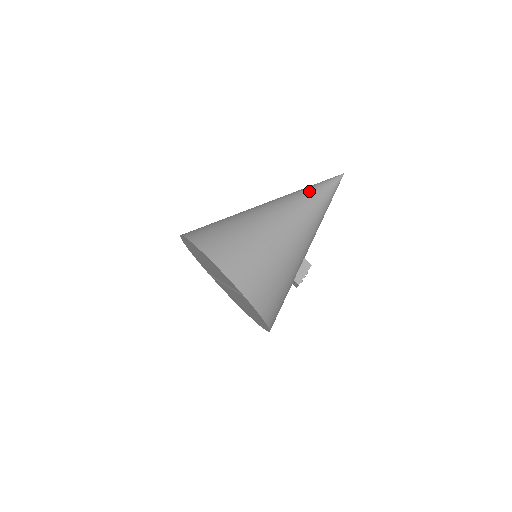
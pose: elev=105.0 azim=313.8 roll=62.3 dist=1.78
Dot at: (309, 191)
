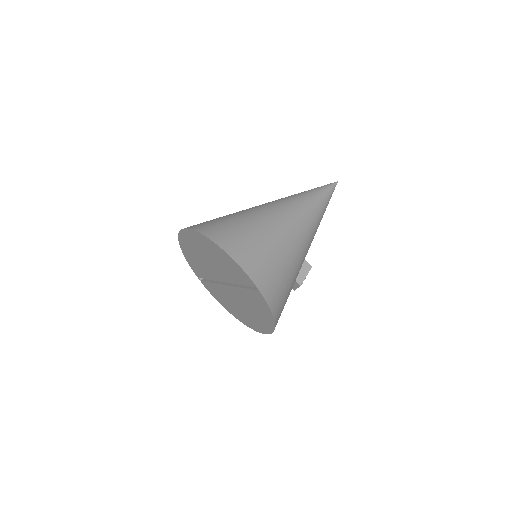
Dot at: (309, 194)
